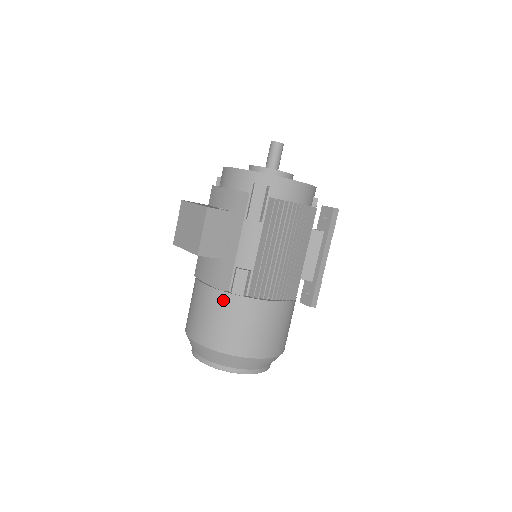
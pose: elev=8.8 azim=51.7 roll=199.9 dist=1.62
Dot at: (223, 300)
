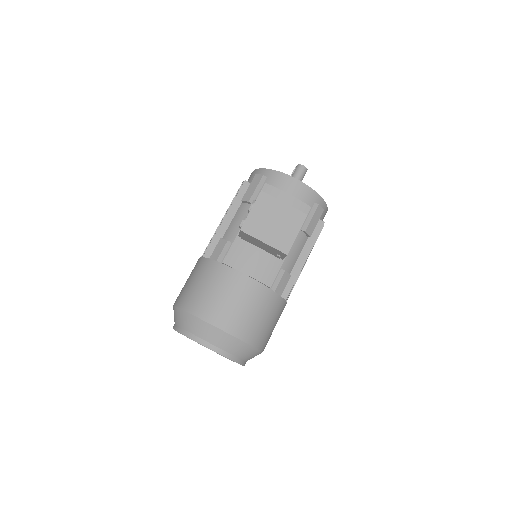
Dot at: (268, 297)
